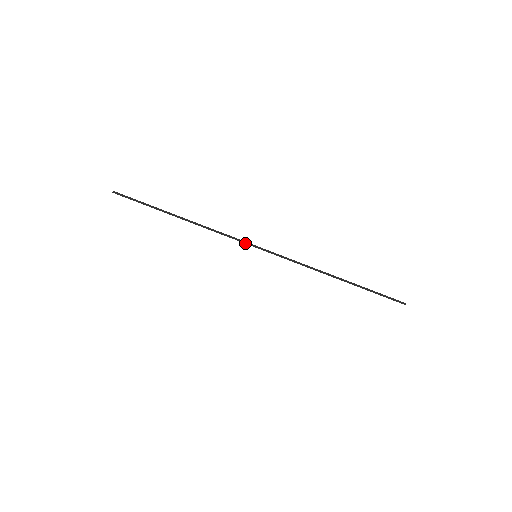
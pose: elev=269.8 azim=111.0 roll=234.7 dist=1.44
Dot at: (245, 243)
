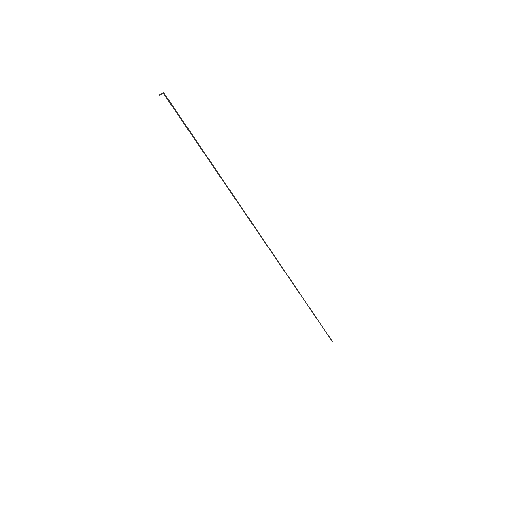
Dot at: (263, 240)
